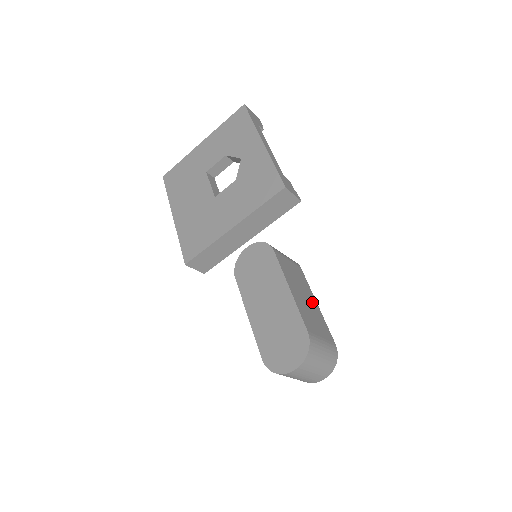
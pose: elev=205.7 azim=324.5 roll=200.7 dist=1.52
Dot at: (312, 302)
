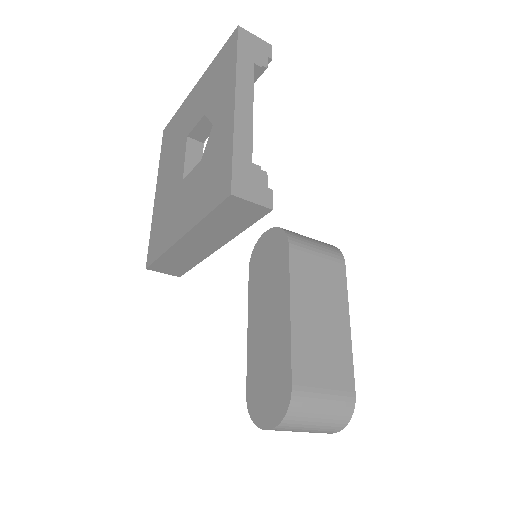
Dot at: (337, 324)
